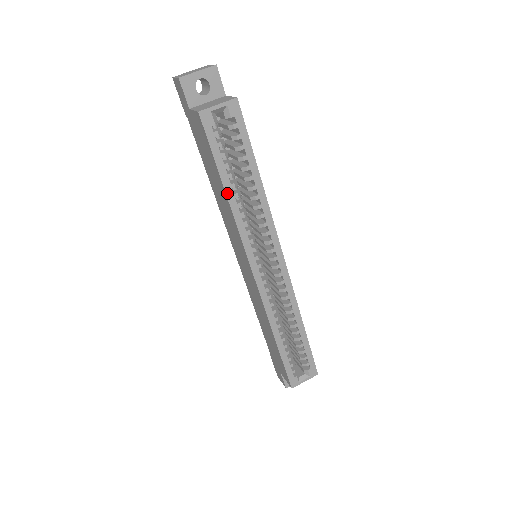
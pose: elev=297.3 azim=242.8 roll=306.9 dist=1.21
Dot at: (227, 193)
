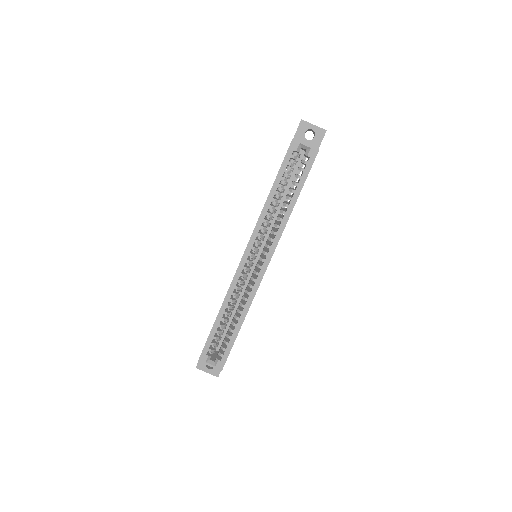
Dot at: (270, 194)
